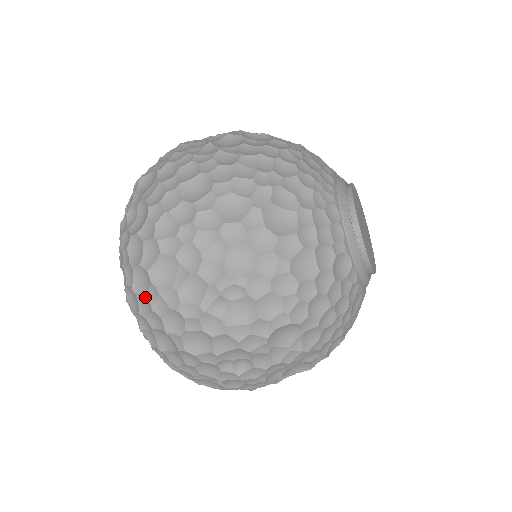
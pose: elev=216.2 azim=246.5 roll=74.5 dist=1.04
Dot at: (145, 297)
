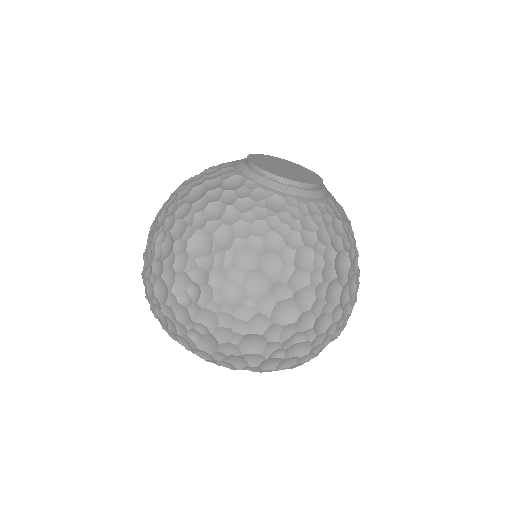
Dot at: occluded
